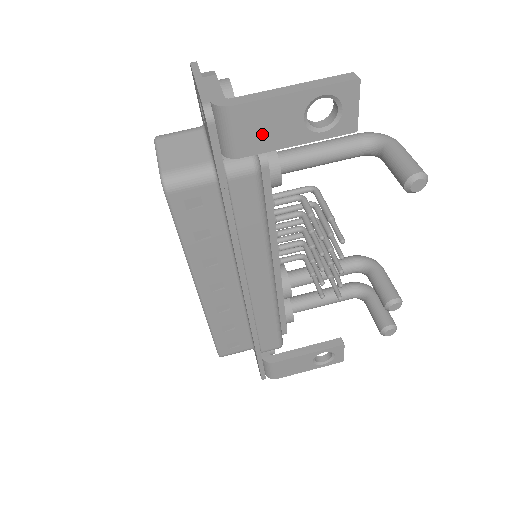
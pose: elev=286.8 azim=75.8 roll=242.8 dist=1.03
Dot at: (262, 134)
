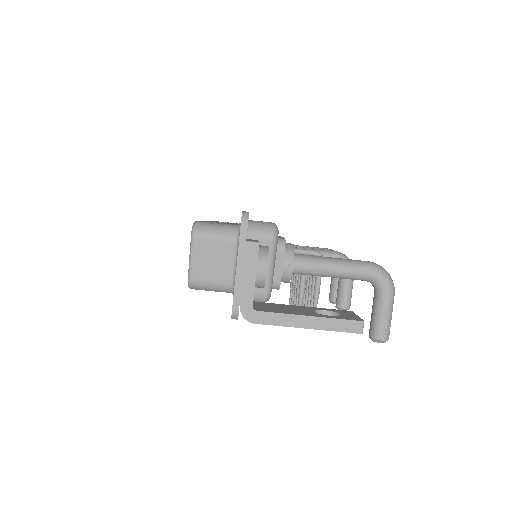
Dot at: occluded
